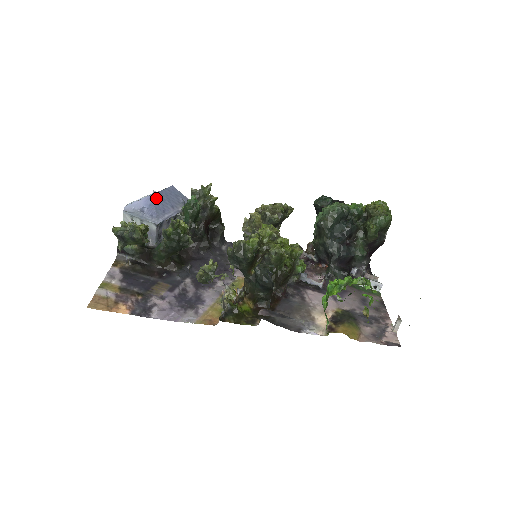
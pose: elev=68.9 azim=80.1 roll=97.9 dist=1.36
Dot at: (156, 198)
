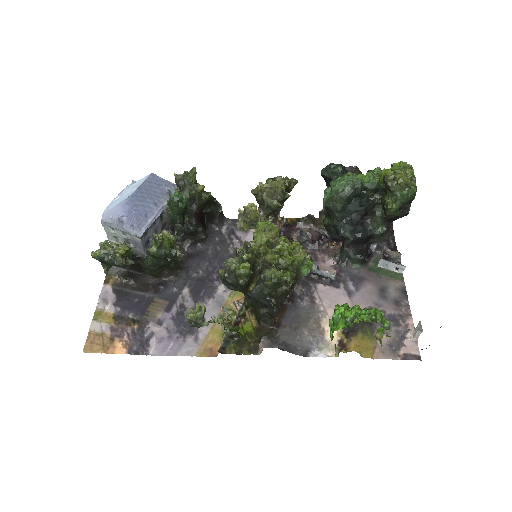
Dot at: (134, 200)
